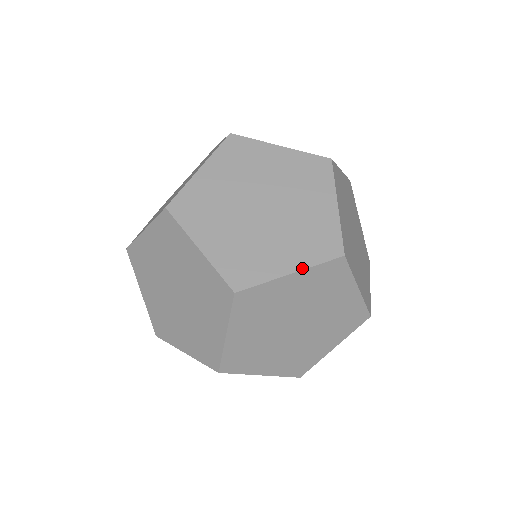
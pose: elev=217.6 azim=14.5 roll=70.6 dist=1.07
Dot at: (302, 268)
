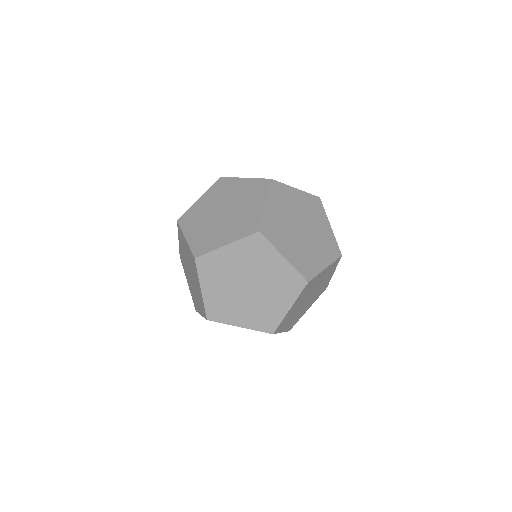
Dot at: (247, 328)
